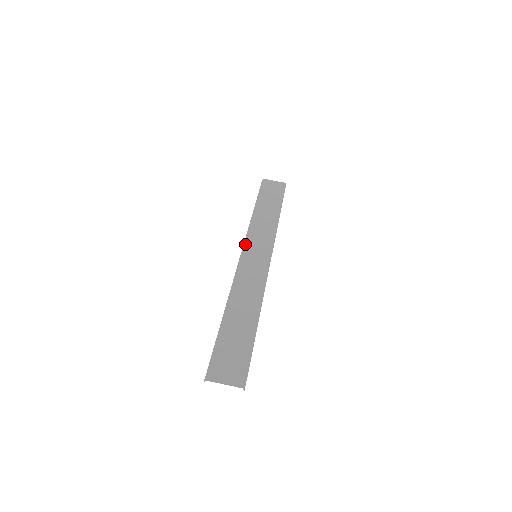
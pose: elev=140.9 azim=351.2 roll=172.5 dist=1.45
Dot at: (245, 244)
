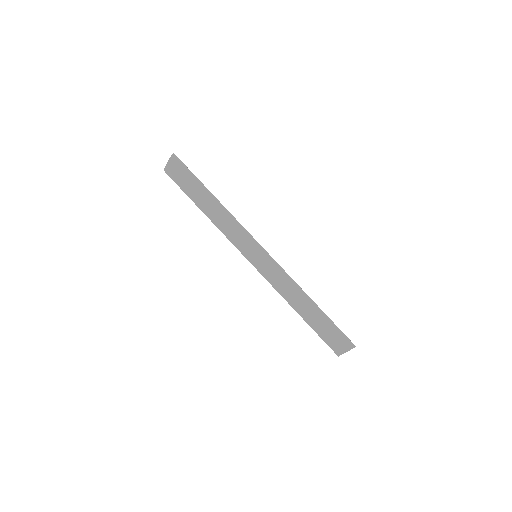
Dot at: (242, 253)
